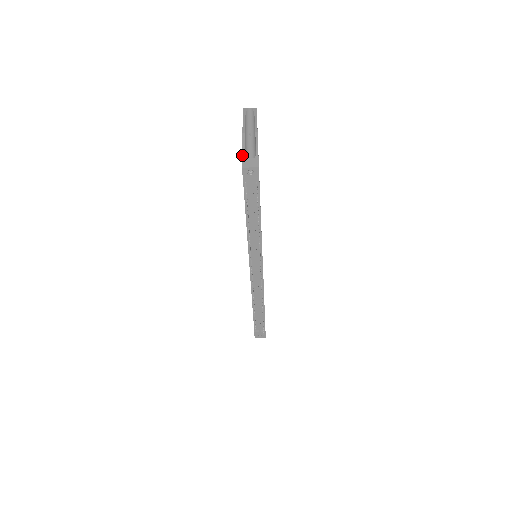
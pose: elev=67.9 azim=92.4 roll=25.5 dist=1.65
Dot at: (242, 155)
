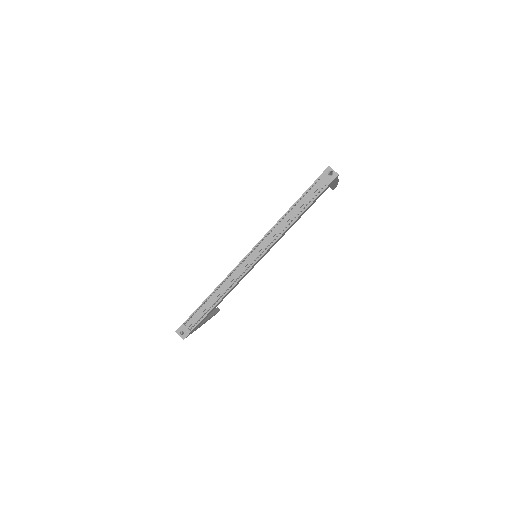
Dot at: occluded
